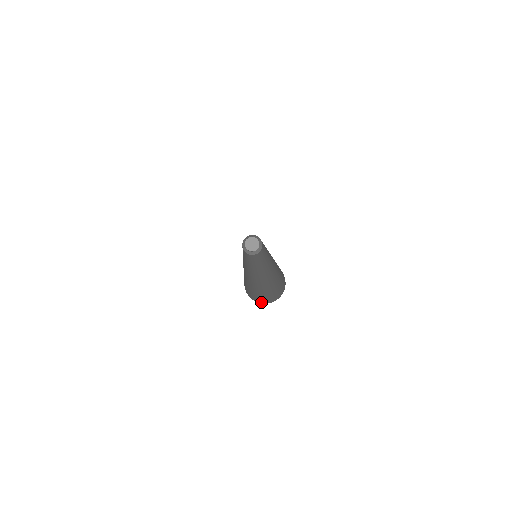
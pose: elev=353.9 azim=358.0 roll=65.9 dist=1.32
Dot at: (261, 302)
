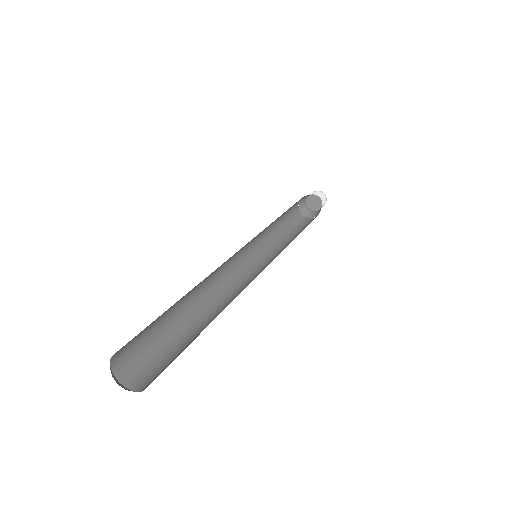
Dot at: (129, 385)
